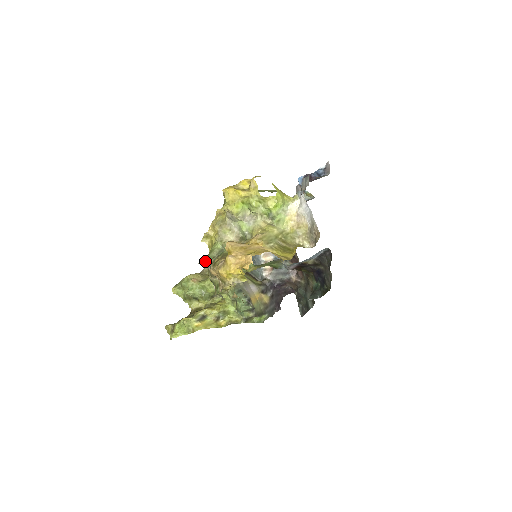
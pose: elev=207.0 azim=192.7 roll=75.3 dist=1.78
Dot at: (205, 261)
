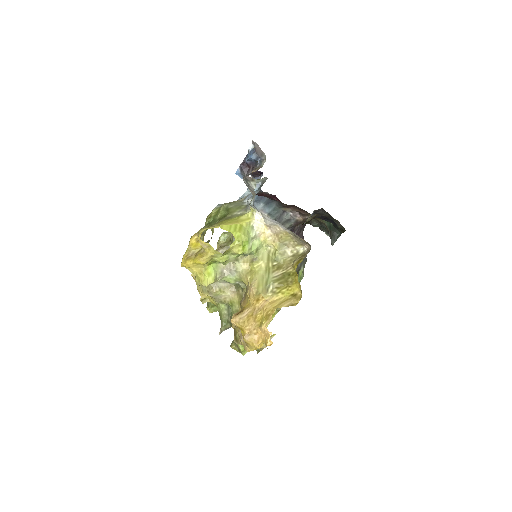
Dot at: (223, 329)
